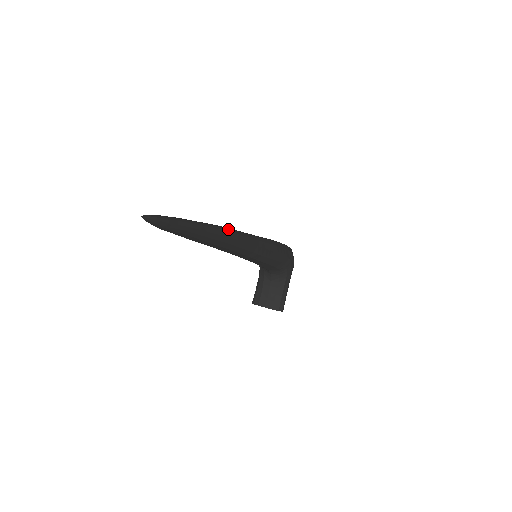
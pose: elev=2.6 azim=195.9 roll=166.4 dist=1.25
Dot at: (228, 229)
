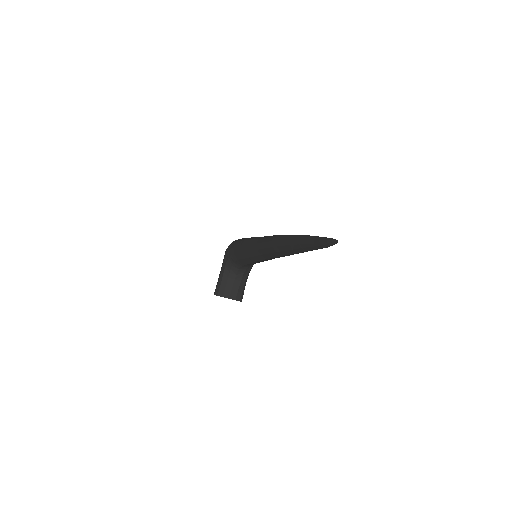
Dot at: occluded
